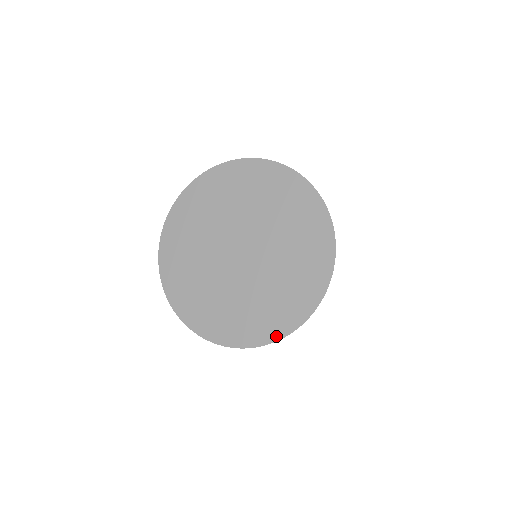
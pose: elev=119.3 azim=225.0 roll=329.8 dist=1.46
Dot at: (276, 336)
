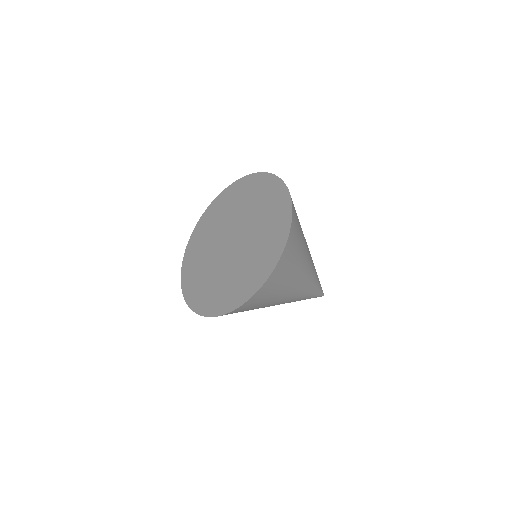
Dot at: (204, 312)
